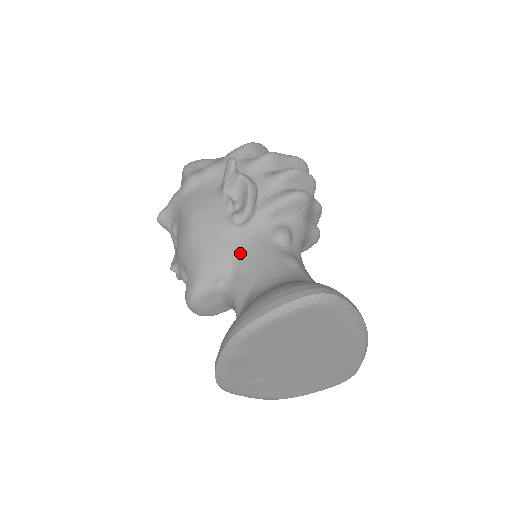
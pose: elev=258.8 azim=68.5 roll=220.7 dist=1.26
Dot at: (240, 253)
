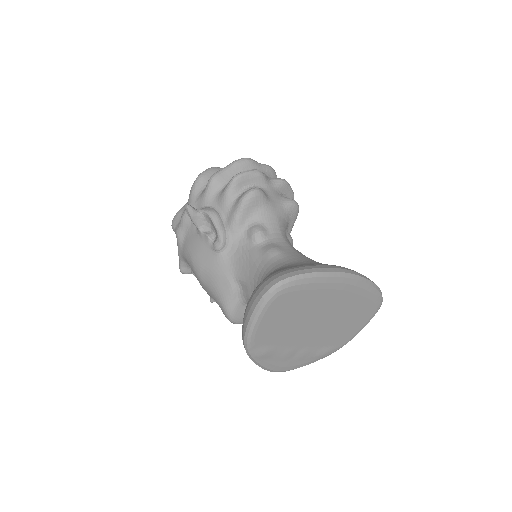
Dot at: (235, 269)
